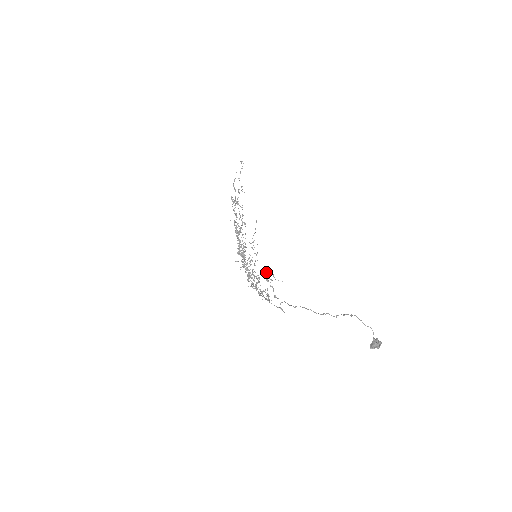
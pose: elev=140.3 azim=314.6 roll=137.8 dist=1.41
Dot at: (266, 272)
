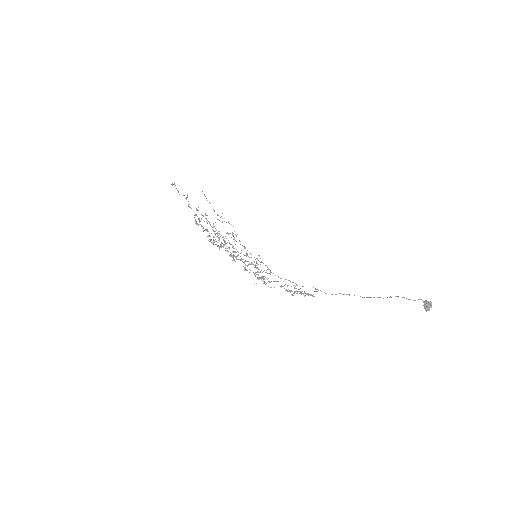
Dot at: occluded
